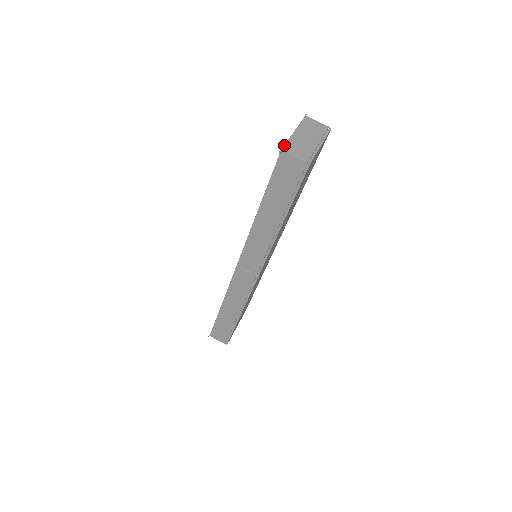
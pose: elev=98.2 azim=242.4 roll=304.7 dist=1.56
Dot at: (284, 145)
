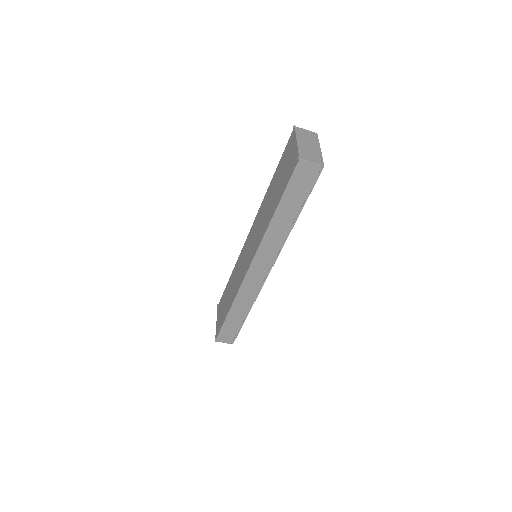
Dot at: (299, 155)
